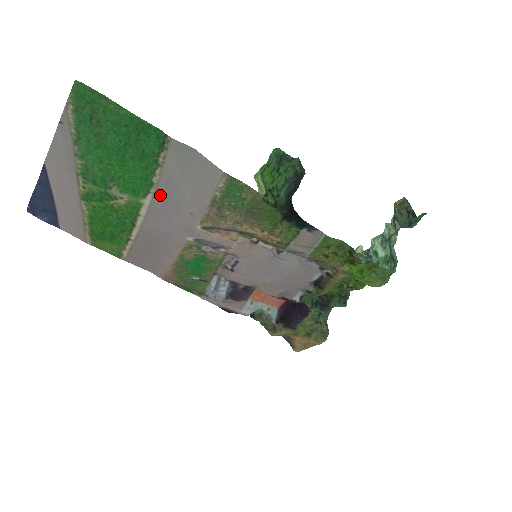
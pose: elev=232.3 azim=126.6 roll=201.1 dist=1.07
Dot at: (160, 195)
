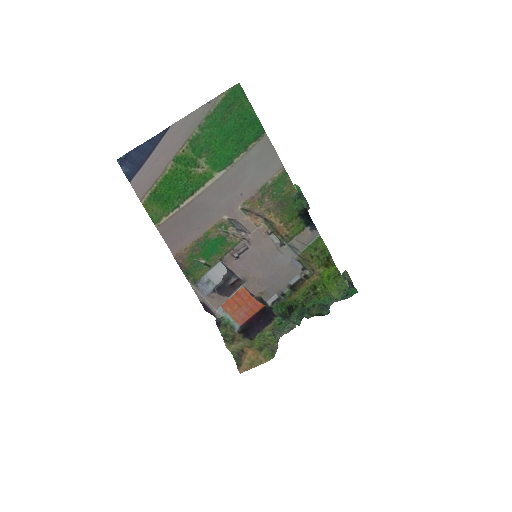
Dot at: (231, 173)
